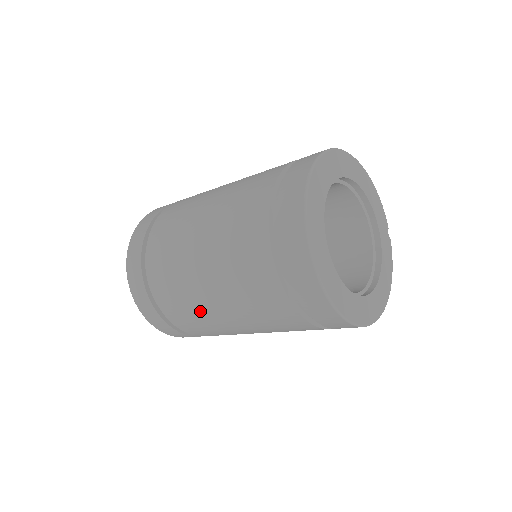
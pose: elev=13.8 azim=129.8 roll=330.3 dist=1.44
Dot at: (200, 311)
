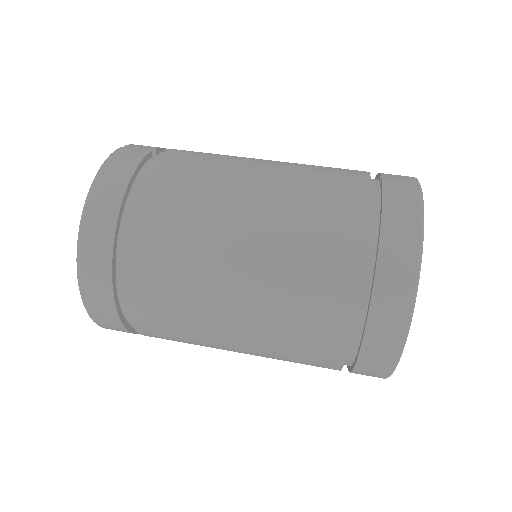
Dot at: occluded
